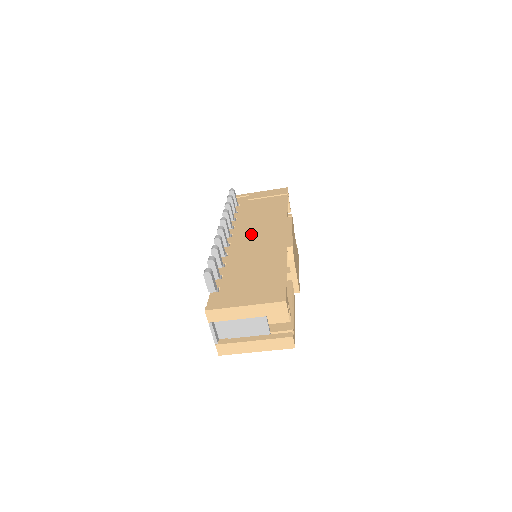
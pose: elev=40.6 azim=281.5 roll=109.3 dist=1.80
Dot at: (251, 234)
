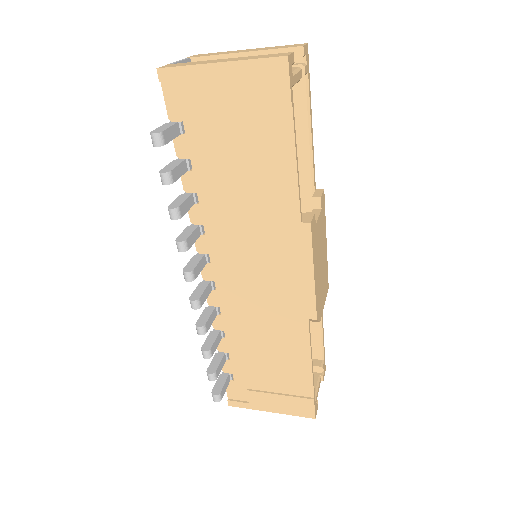
Dot at: (242, 266)
